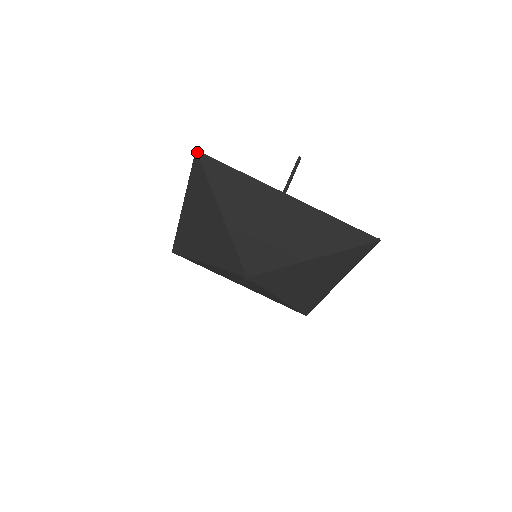
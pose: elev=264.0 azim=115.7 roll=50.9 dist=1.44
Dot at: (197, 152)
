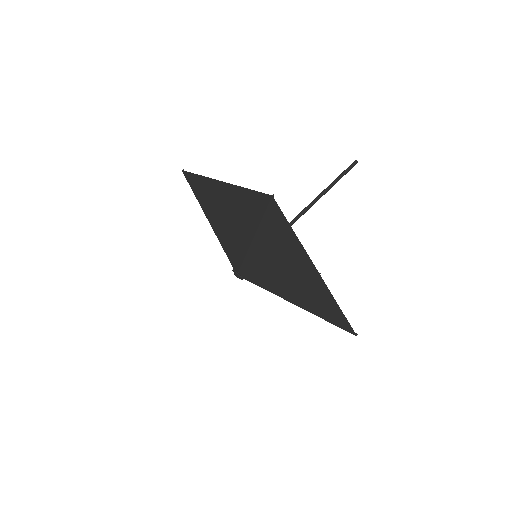
Dot at: (272, 197)
